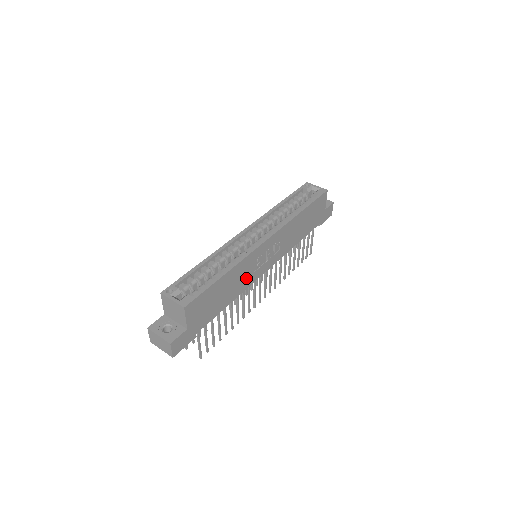
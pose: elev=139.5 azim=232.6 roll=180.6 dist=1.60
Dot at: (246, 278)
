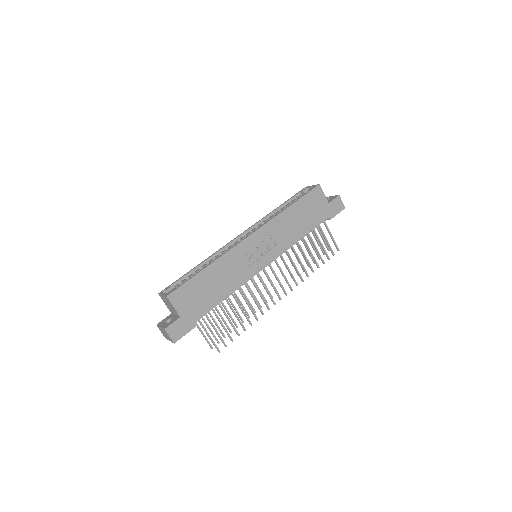
Dot at: (239, 272)
